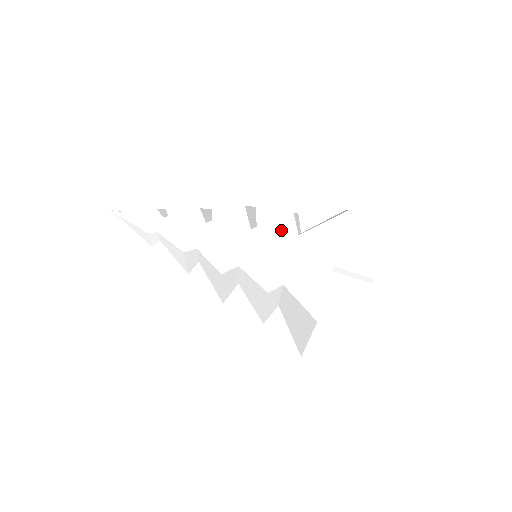
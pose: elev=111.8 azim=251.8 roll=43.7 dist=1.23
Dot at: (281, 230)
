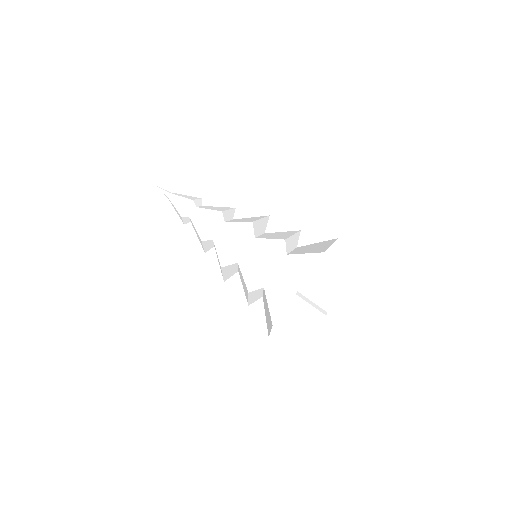
Dot at: (273, 249)
